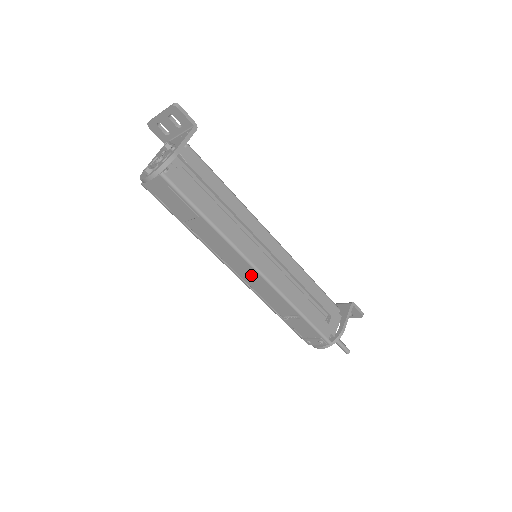
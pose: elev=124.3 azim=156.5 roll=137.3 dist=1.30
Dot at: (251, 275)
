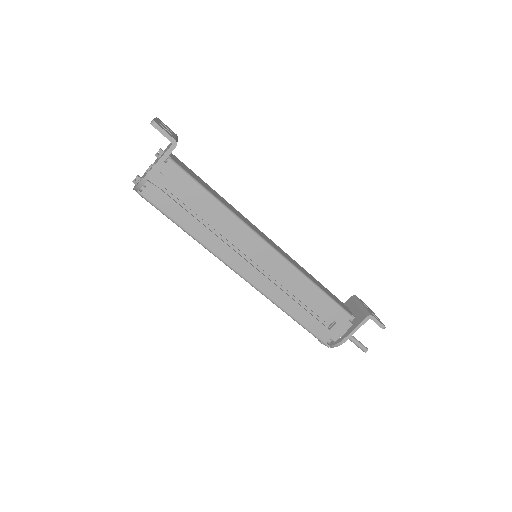
Dot at: occluded
